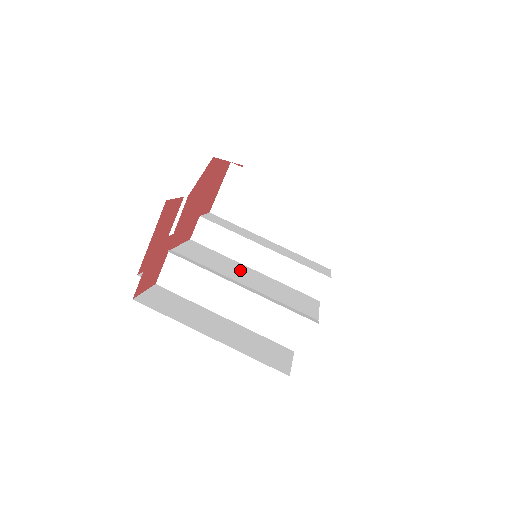
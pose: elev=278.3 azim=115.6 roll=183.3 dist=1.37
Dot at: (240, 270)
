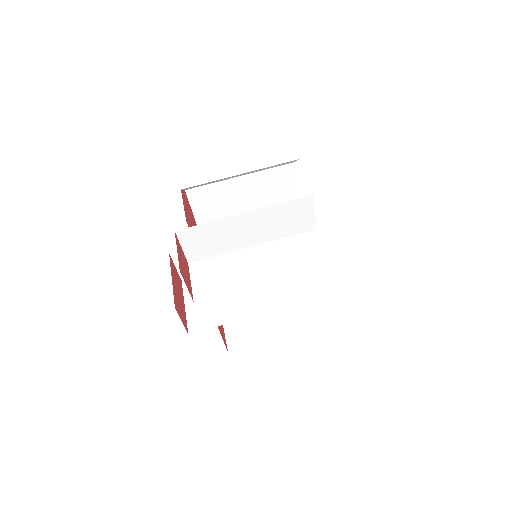
Dot at: (247, 235)
